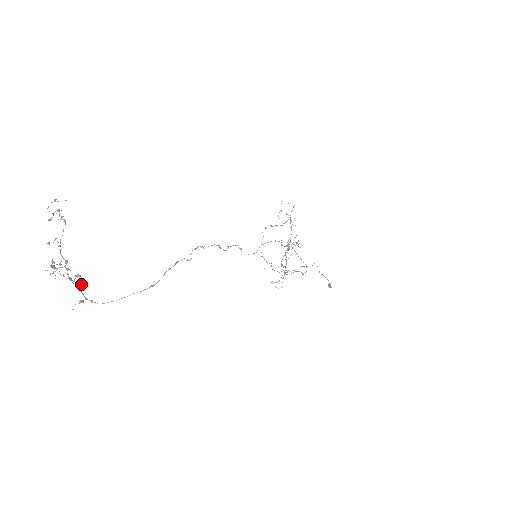
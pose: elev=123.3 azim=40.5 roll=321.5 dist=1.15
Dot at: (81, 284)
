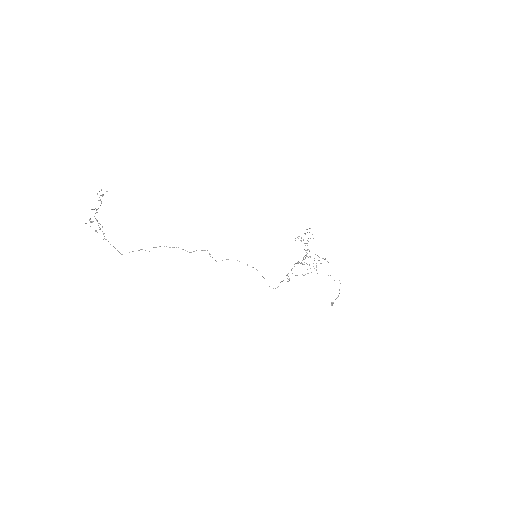
Dot at: occluded
